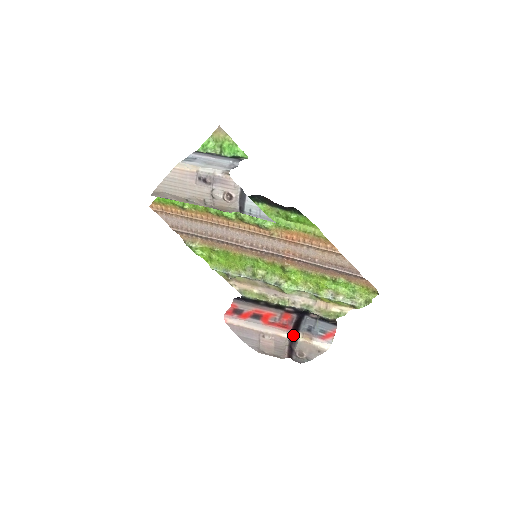
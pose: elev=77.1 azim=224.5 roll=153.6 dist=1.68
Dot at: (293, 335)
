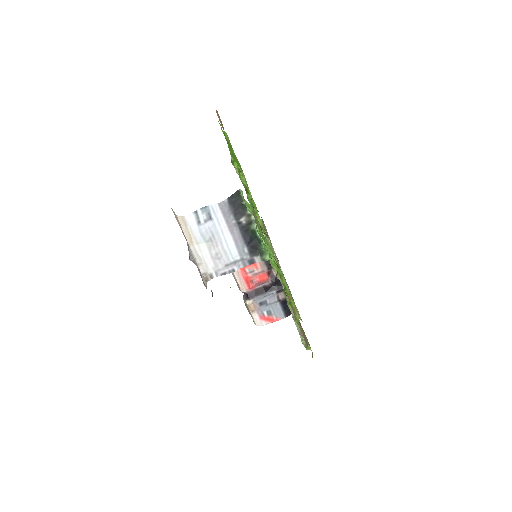
Dot at: (247, 295)
